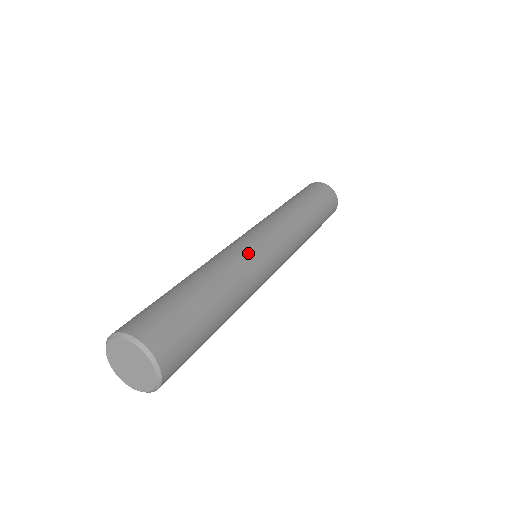
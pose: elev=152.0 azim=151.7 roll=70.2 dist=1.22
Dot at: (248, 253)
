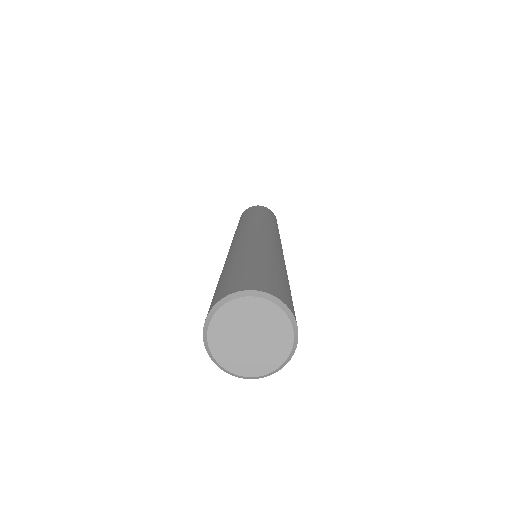
Dot at: (242, 239)
